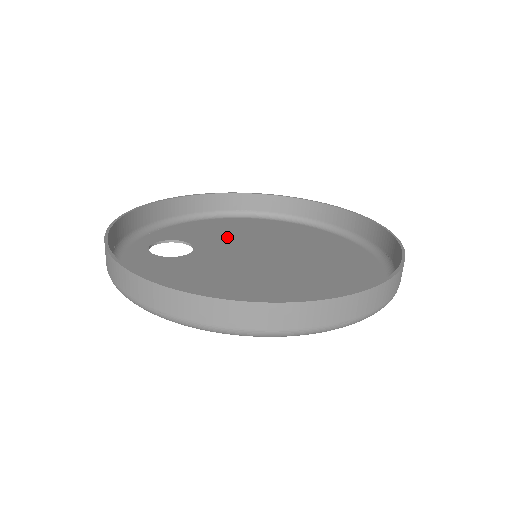
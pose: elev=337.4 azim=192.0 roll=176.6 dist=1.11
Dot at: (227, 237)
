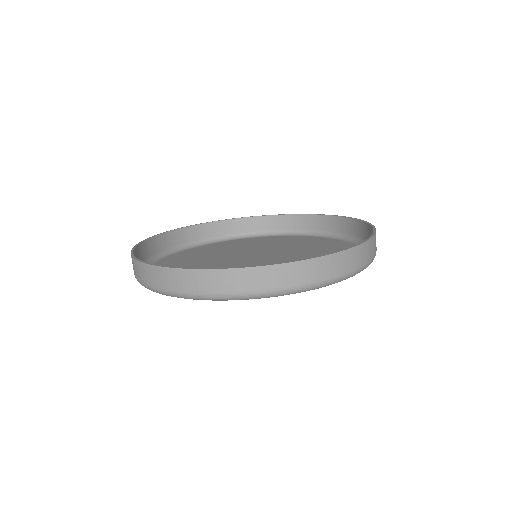
Dot at: (210, 257)
